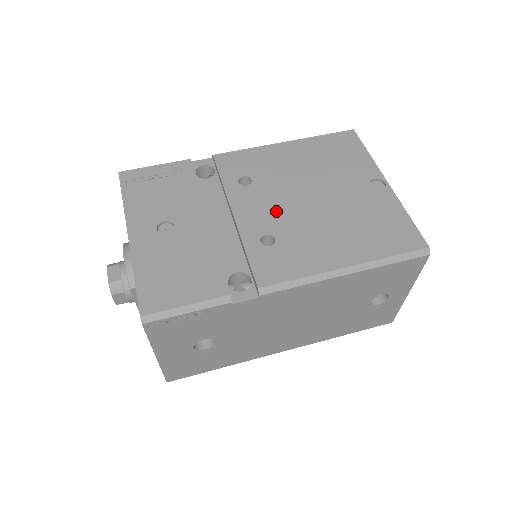
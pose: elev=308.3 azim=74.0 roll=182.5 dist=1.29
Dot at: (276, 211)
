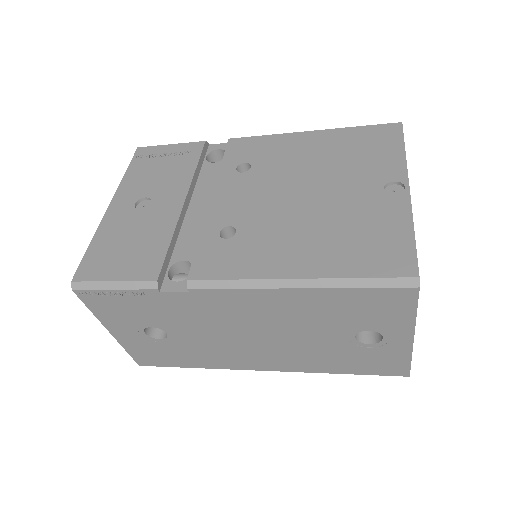
Dot at: (255, 203)
